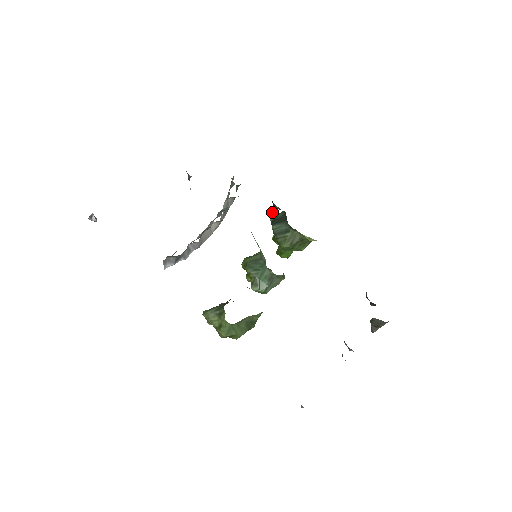
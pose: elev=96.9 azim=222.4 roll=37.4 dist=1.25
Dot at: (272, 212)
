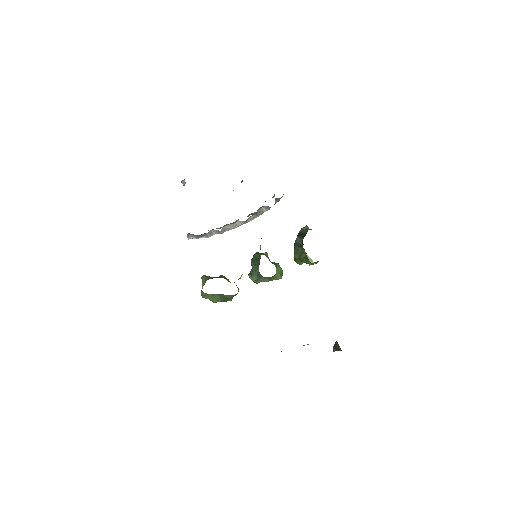
Dot at: occluded
